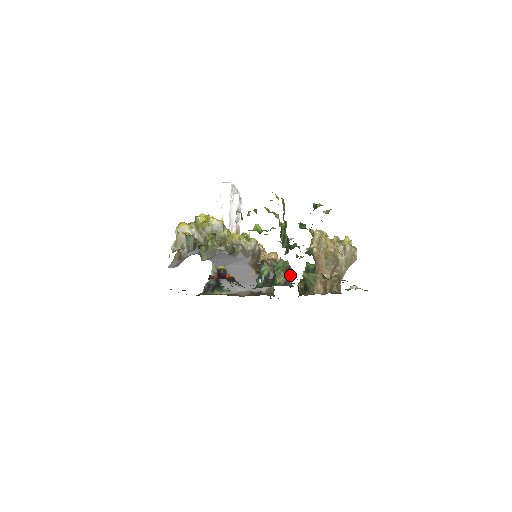
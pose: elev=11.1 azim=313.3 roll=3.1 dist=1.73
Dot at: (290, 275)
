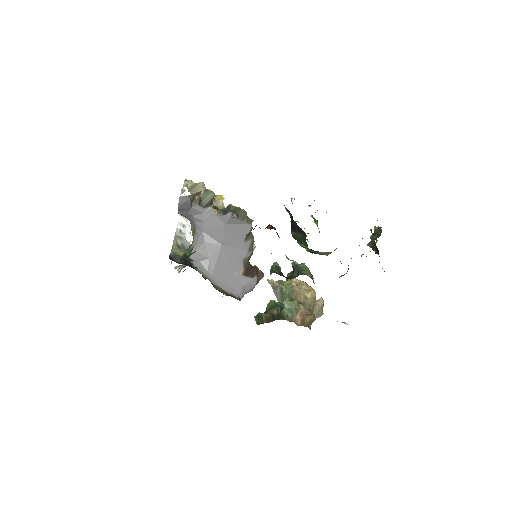
Dot at: occluded
